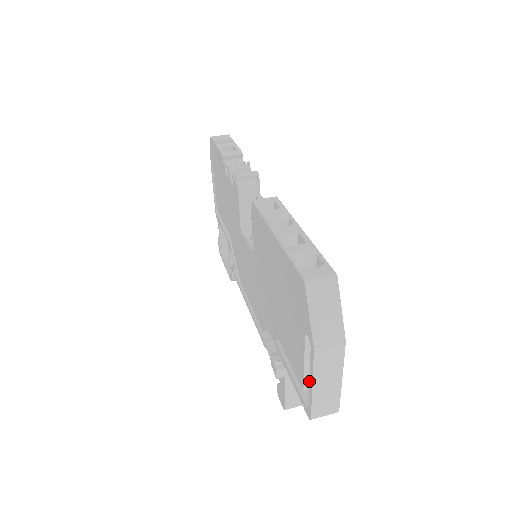
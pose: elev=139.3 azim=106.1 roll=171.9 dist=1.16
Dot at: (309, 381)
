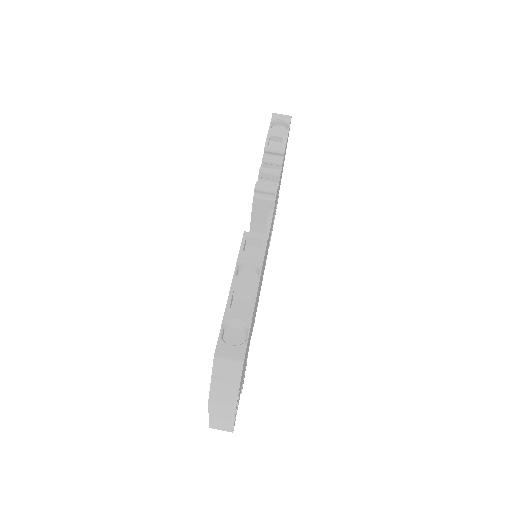
Dot at: occluded
